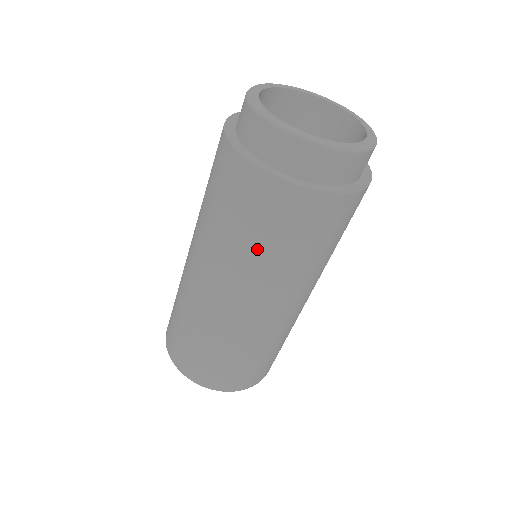
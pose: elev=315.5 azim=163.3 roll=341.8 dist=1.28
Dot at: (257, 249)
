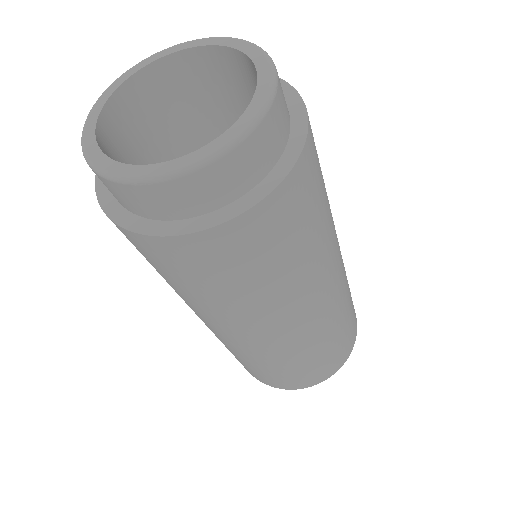
Dot at: occluded
